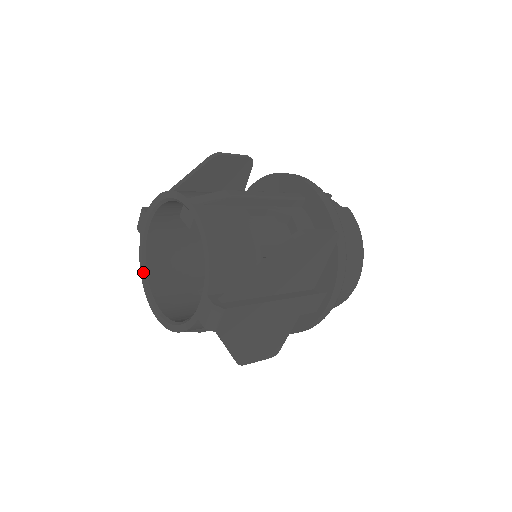
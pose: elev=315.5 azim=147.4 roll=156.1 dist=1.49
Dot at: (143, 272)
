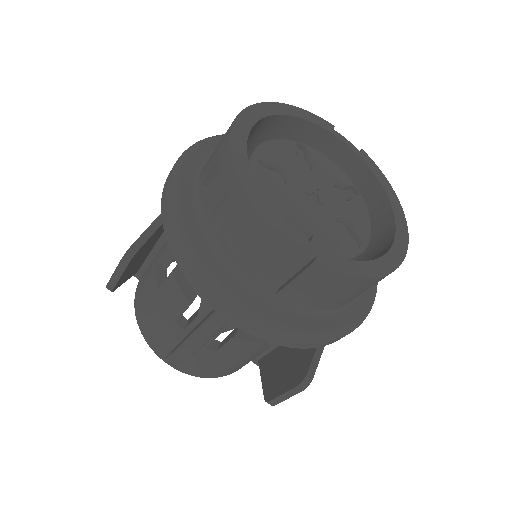
Dot at: occluded
